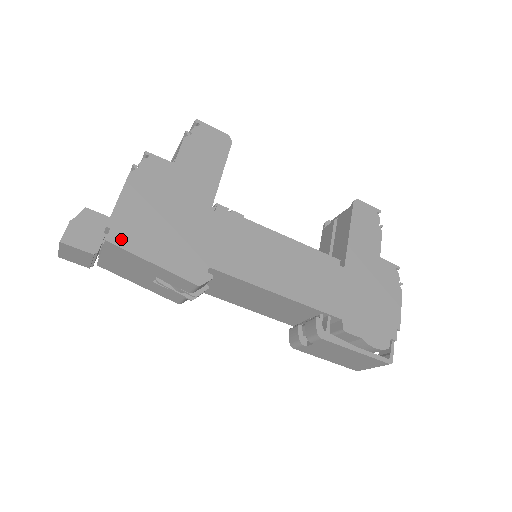
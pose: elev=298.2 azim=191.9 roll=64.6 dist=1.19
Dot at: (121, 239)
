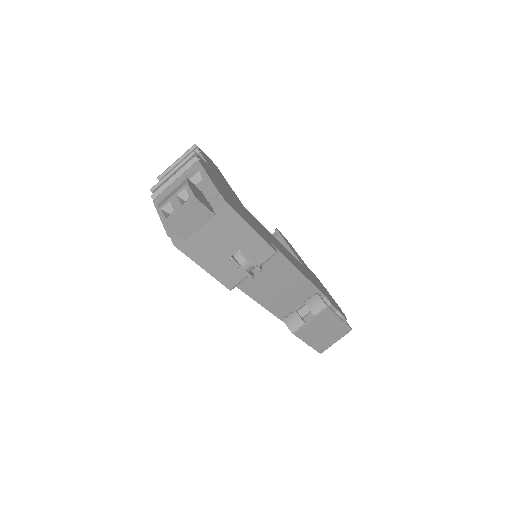
Dot at: (230, 204)
